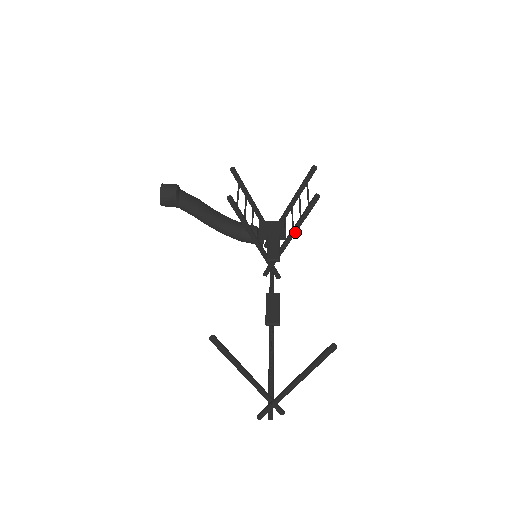
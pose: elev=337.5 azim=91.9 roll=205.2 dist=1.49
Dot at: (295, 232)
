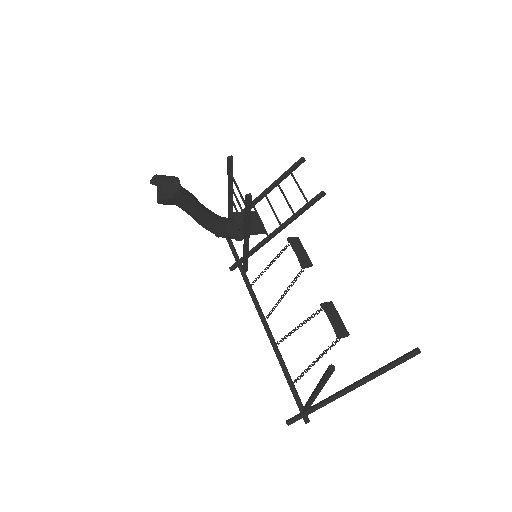
Dot at: (285, 227)
